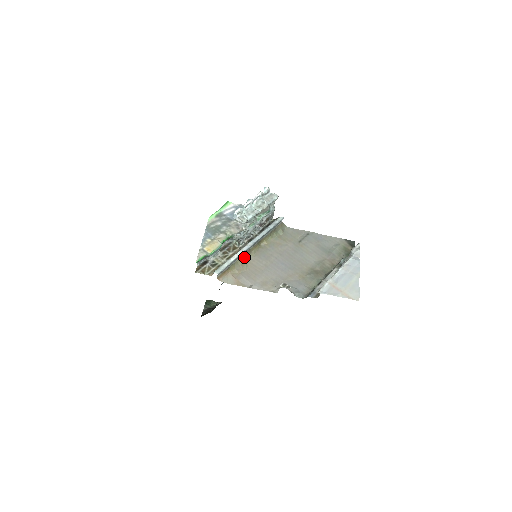
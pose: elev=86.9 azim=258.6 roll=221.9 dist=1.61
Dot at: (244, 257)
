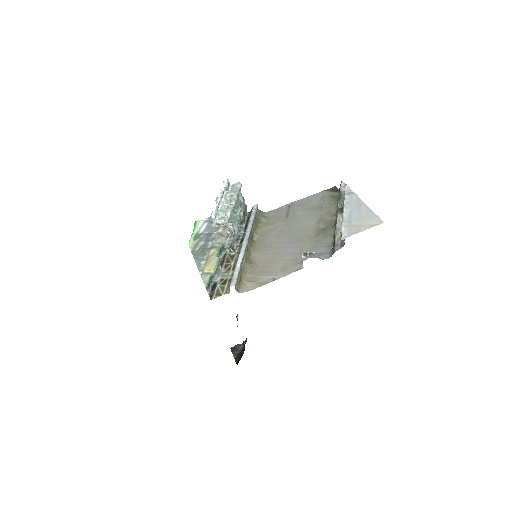
Dot at: (247, 259)
